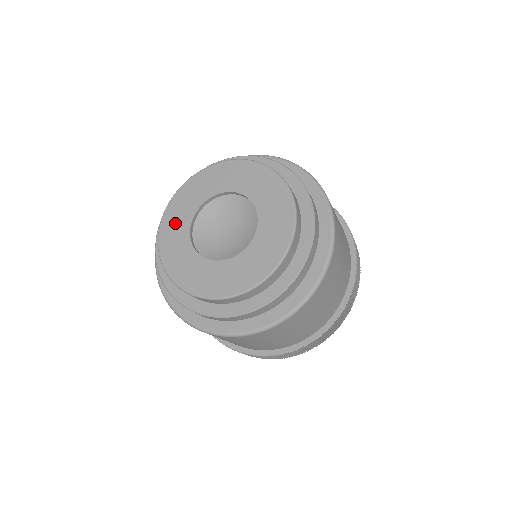
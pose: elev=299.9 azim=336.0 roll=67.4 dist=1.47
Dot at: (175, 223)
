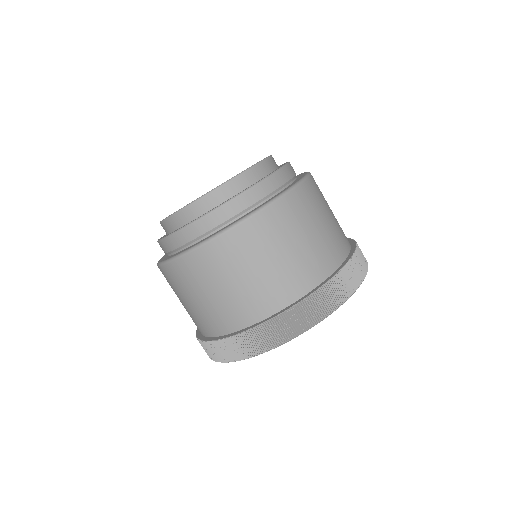
Dot at: occluded
